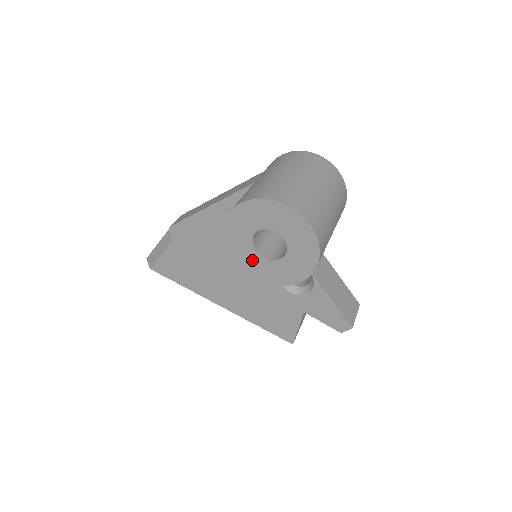
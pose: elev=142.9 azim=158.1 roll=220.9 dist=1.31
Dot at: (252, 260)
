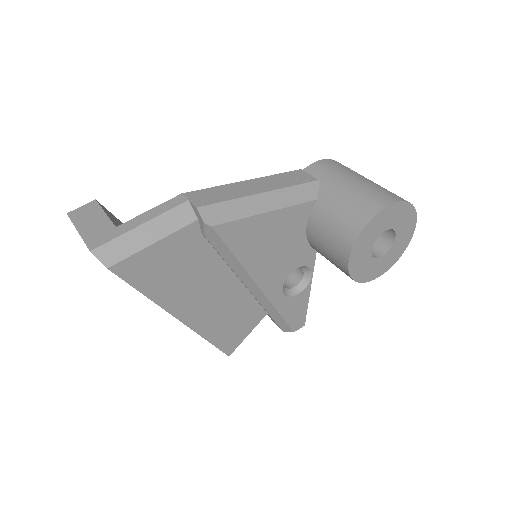
Dot at: (362, 257)
